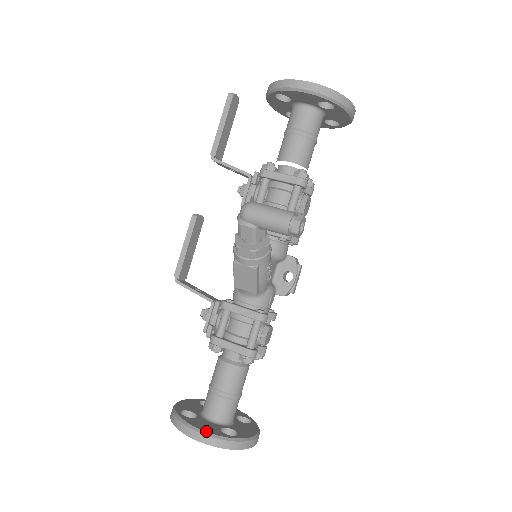
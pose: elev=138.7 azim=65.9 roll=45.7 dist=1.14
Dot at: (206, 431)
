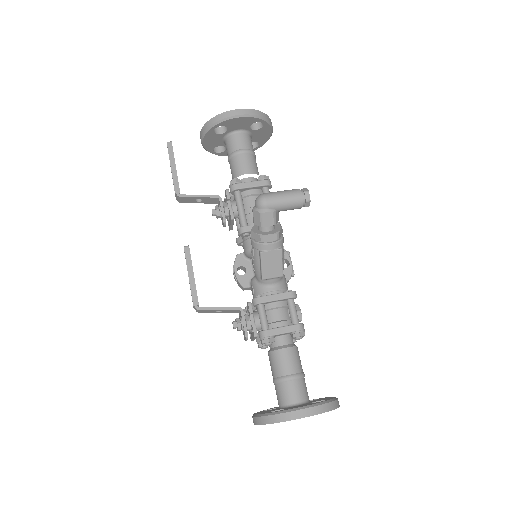
Dot at: (309, 405)
